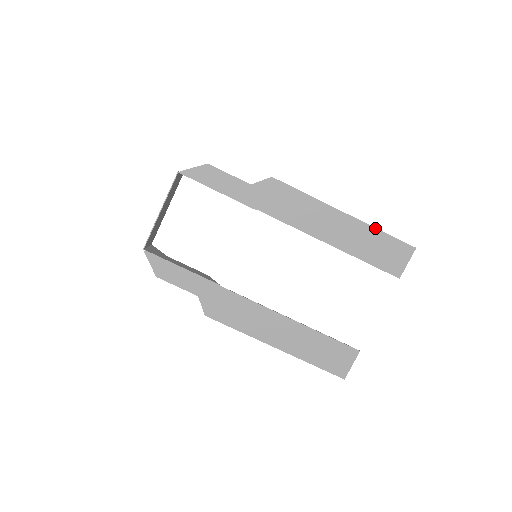
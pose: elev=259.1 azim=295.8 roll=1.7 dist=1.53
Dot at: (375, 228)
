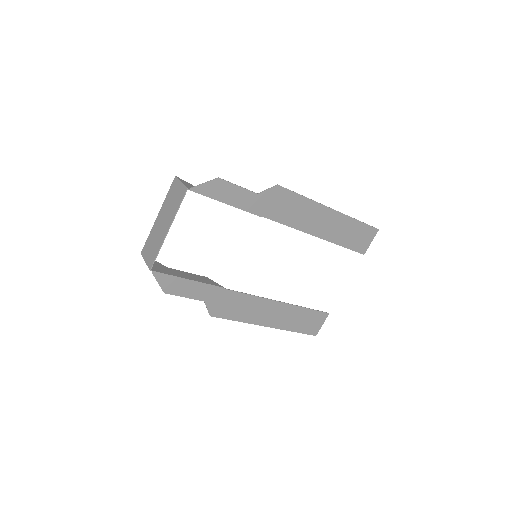
Dot at: (353, 218)
